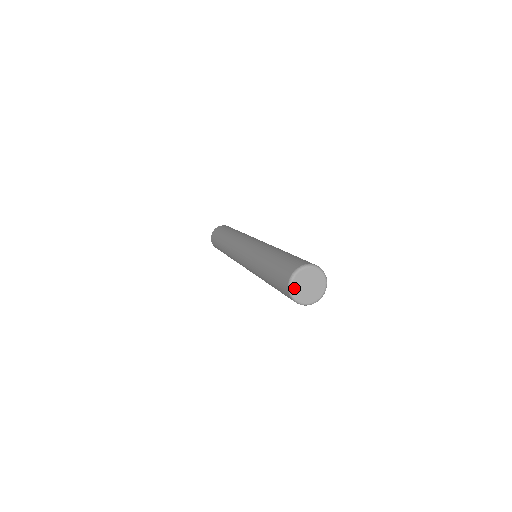
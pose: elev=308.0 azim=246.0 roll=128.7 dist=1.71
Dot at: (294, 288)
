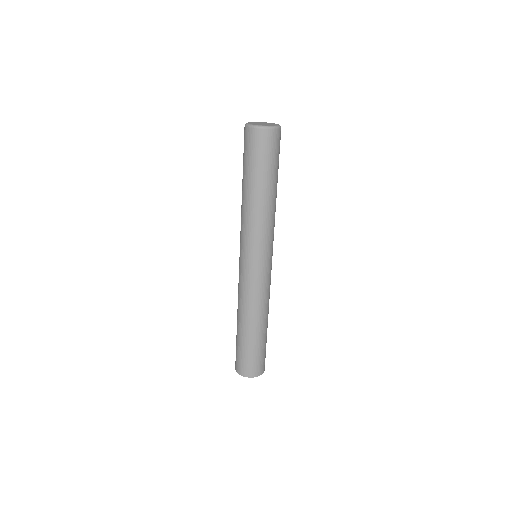
Dot at: (250, 124)
